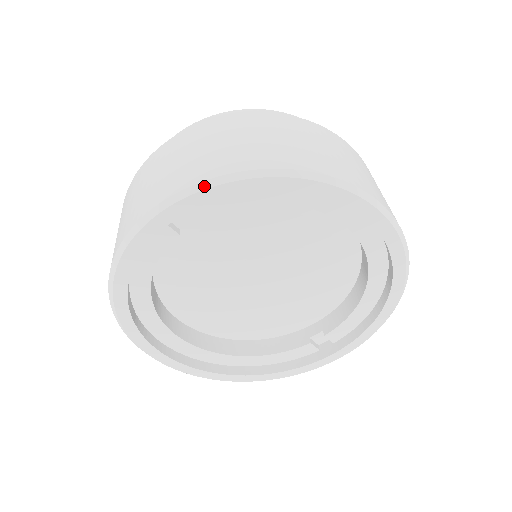
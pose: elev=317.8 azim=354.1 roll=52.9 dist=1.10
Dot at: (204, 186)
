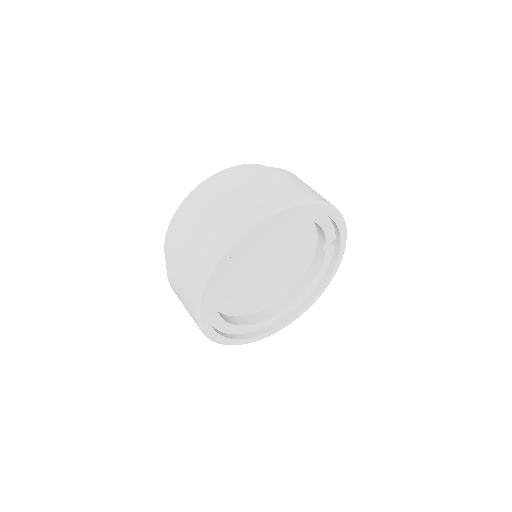
Dot at: (199, 300)
